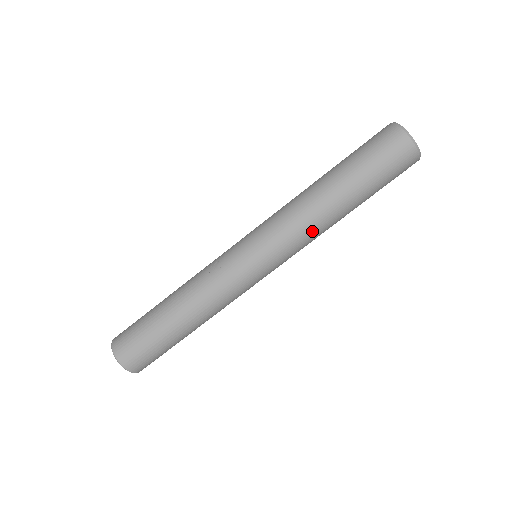
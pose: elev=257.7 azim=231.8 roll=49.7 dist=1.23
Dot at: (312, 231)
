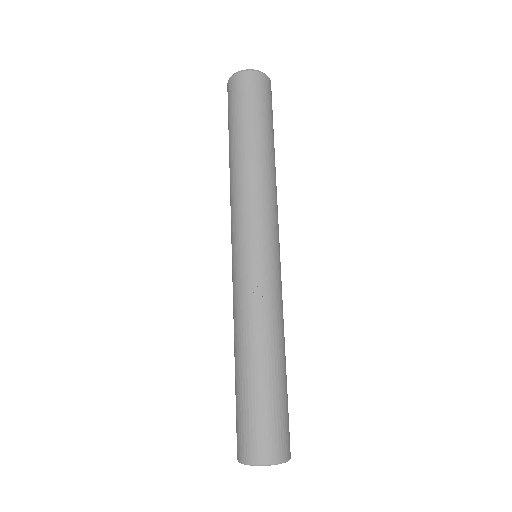
Dot at: (276, 192)
